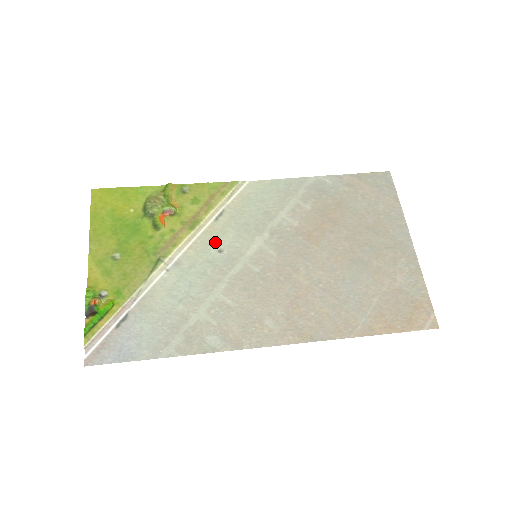
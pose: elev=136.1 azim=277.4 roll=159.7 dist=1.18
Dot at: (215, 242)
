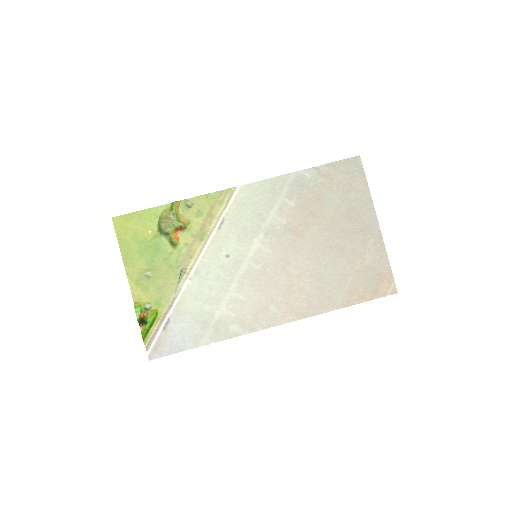
Dot at: (222, 249)
